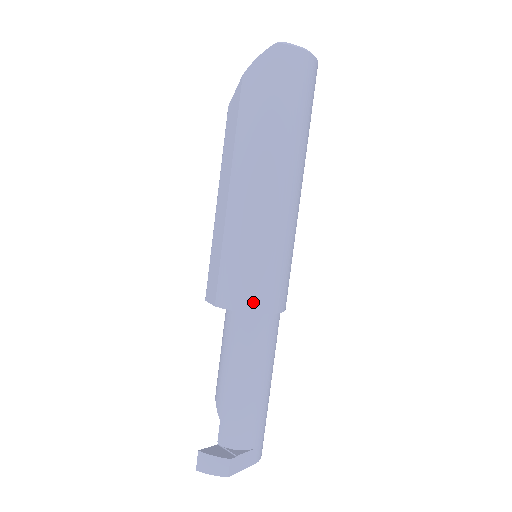
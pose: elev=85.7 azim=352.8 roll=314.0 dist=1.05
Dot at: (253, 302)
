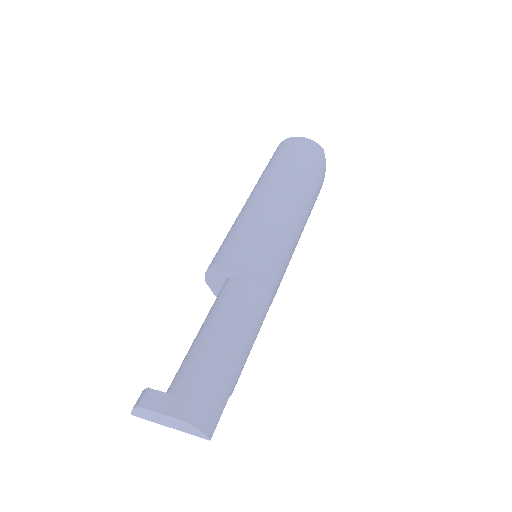
Dot at: (217, 259)
